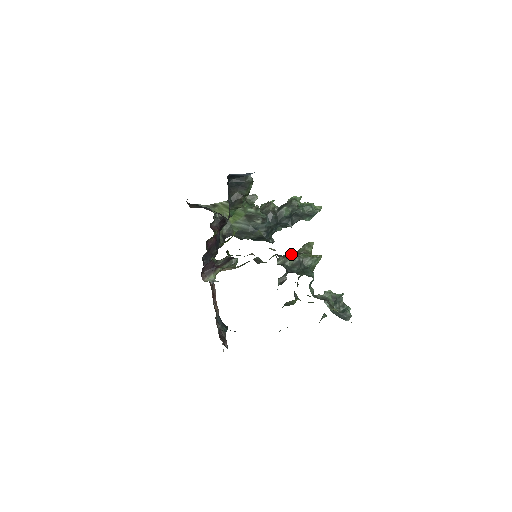
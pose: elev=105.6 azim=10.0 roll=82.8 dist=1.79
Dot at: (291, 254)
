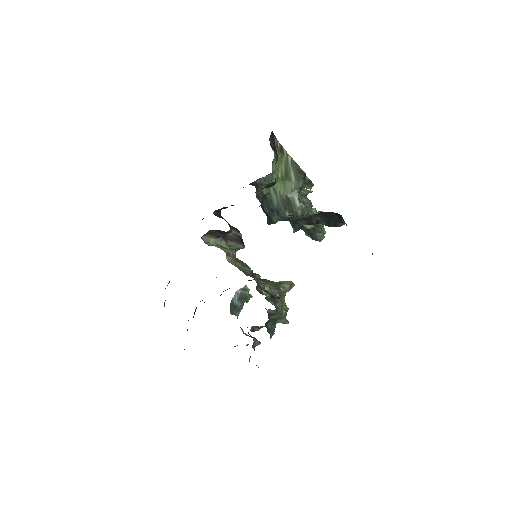
Dot at: occluded
